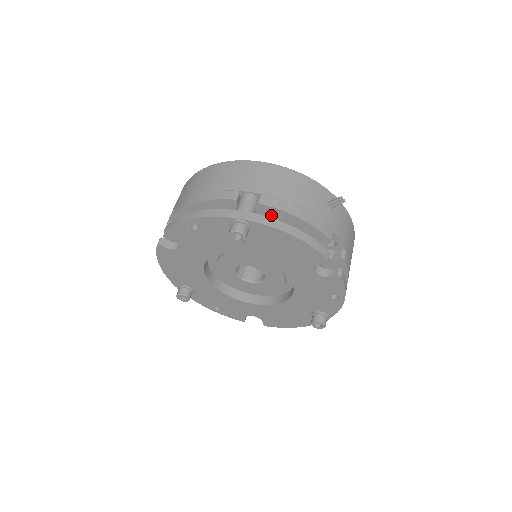
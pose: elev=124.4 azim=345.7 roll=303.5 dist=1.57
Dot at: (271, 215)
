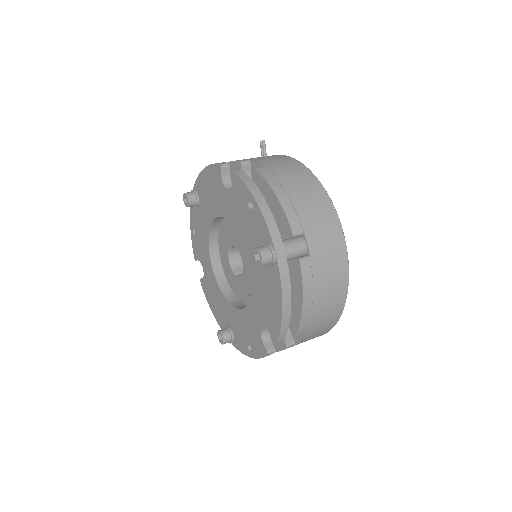
Dot at: occluded
